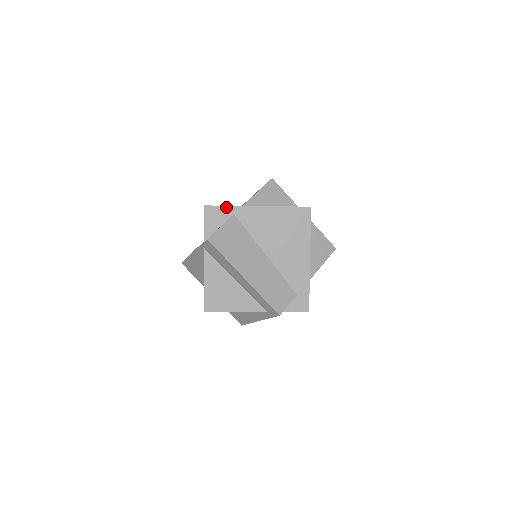
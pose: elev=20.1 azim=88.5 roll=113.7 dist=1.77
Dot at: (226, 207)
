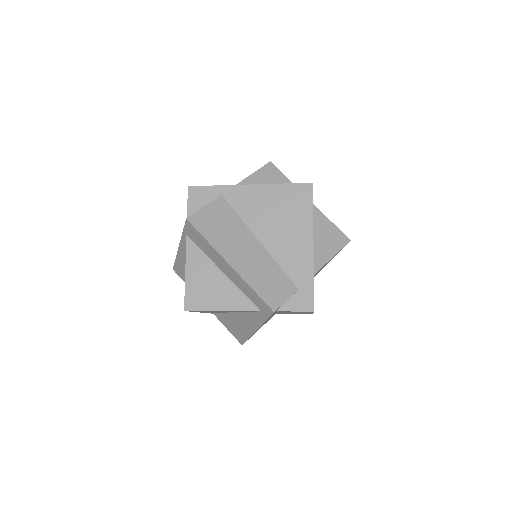
Dot at: (213, 187)
